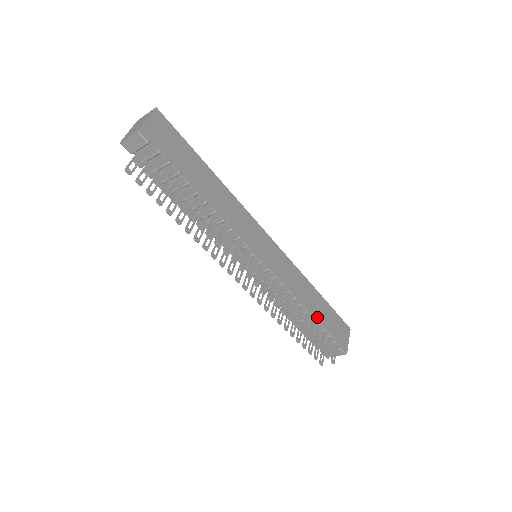
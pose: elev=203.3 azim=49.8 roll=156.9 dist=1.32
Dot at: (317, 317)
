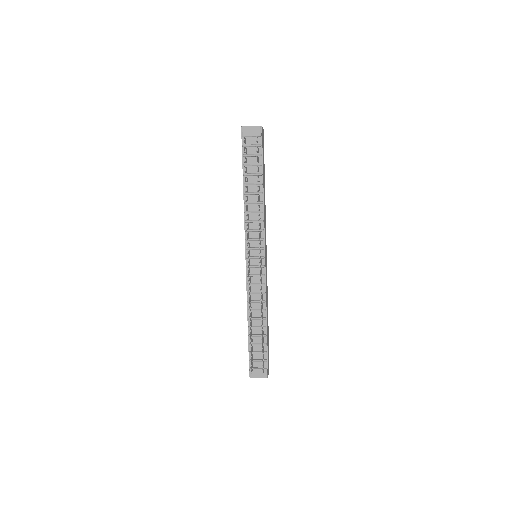
Dot at: (267, 329)
